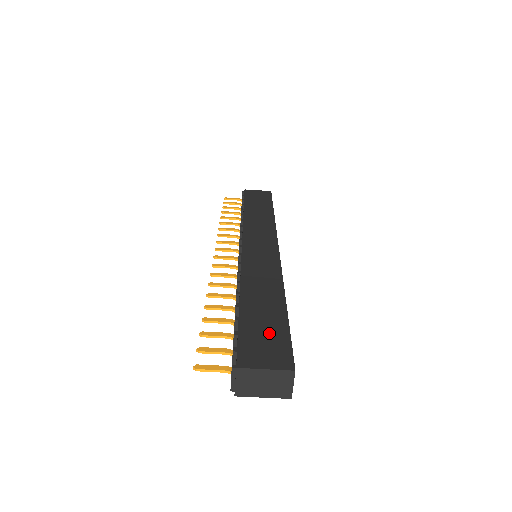
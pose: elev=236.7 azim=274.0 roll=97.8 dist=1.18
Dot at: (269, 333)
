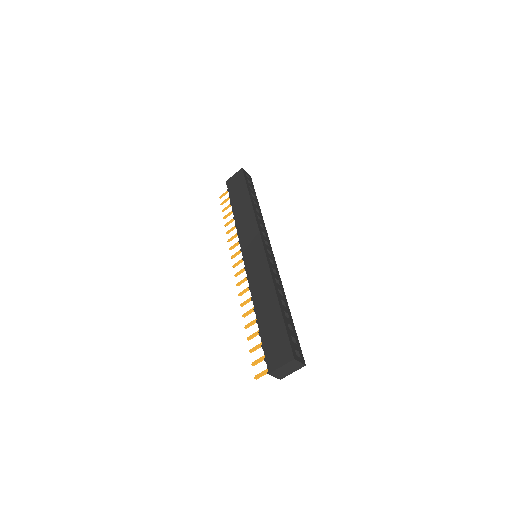
Dot at: (276, 337)
